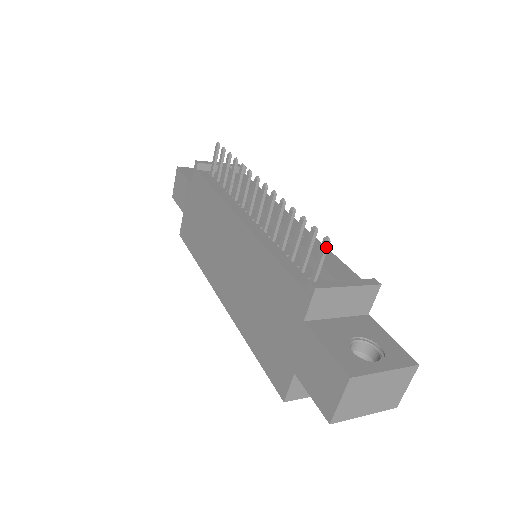
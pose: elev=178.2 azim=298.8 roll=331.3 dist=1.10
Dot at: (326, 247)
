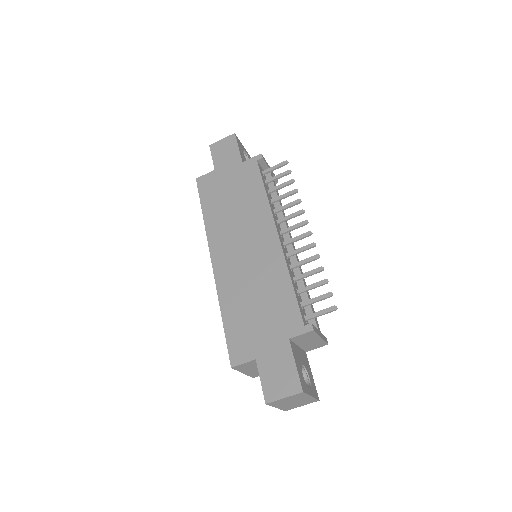
Dot at: (332, 311)
